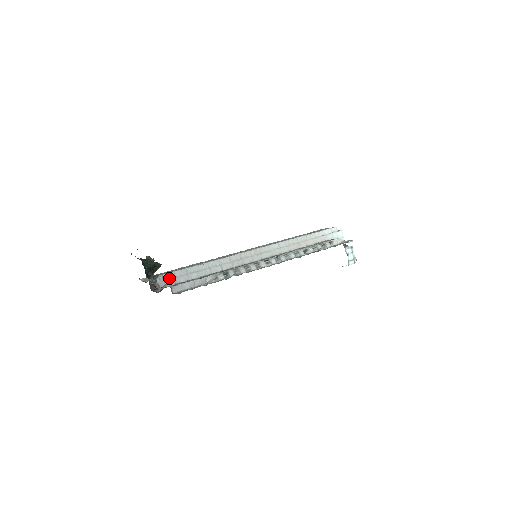
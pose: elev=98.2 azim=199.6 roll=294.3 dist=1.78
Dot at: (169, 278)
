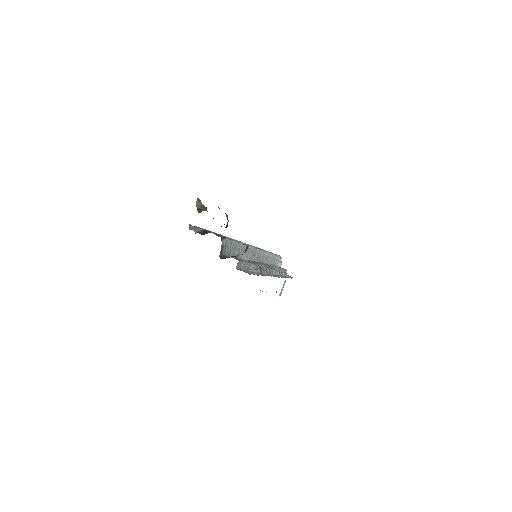
Dot at: (228, 245)
